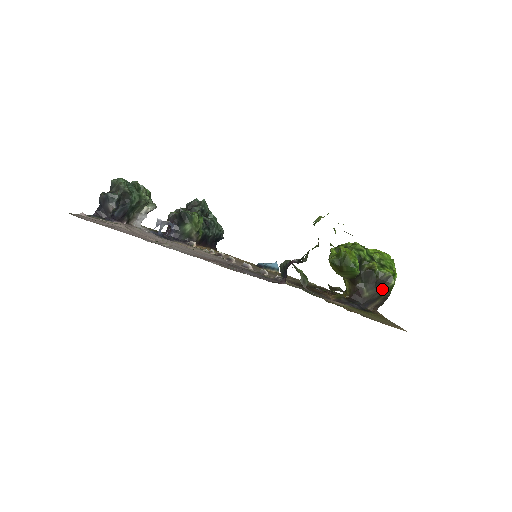
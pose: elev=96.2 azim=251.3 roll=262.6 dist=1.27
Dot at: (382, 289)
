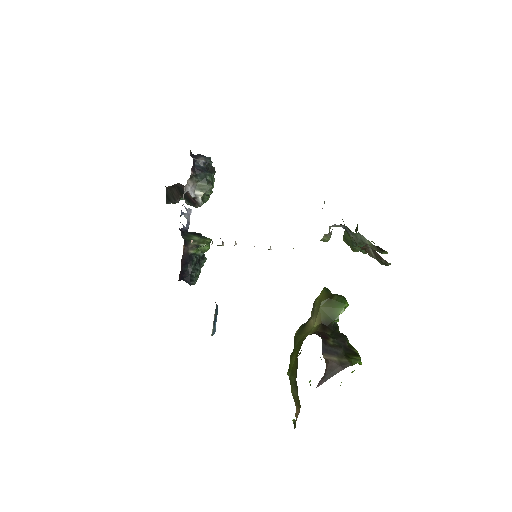
Dot at: (346, 354)
